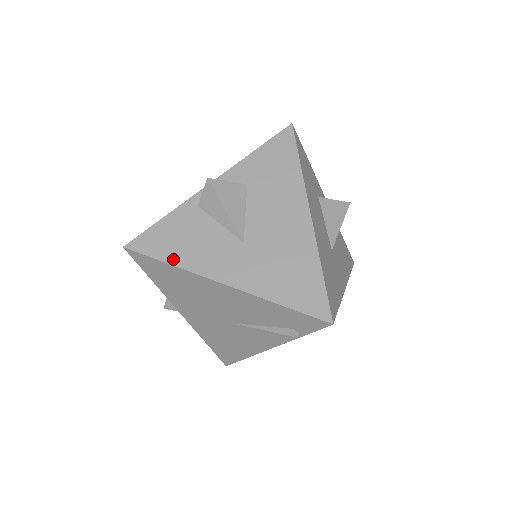
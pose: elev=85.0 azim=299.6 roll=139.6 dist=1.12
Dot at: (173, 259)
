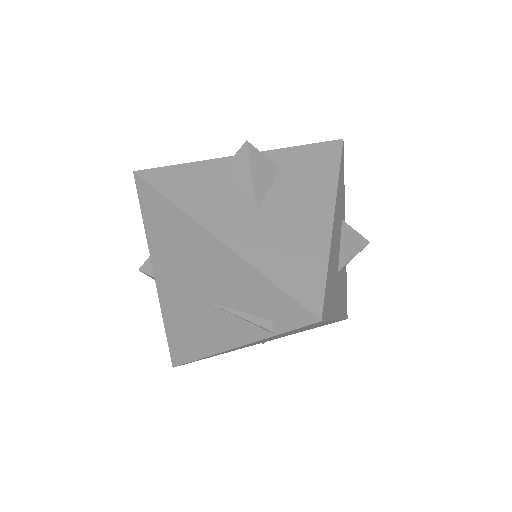
Dot at: (178, 200)
